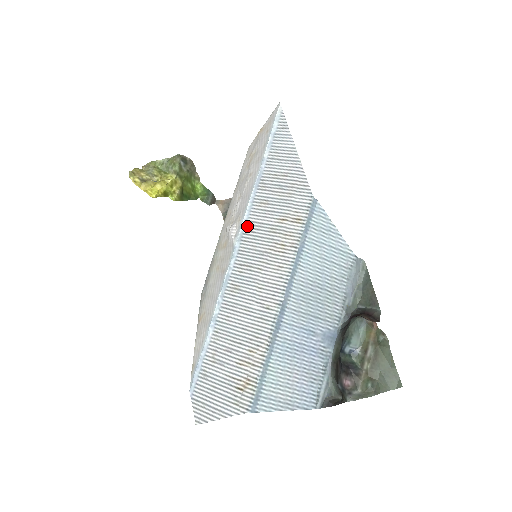
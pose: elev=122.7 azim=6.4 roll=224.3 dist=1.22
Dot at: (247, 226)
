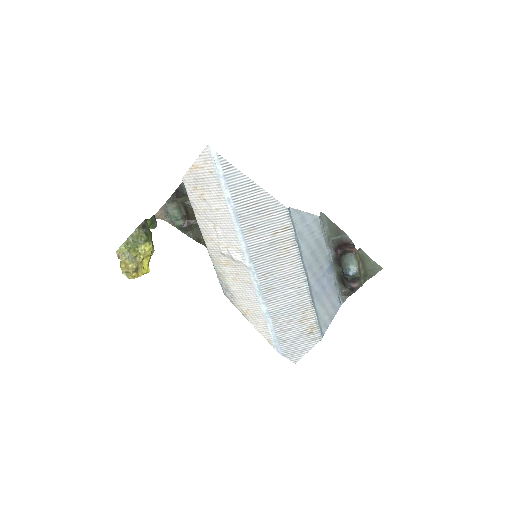
Dot at: (250, 250)
